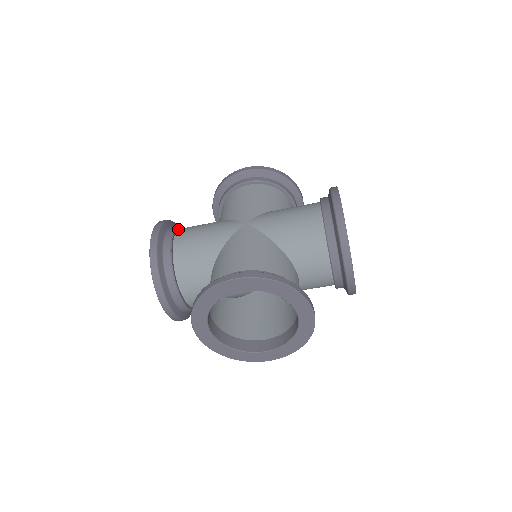
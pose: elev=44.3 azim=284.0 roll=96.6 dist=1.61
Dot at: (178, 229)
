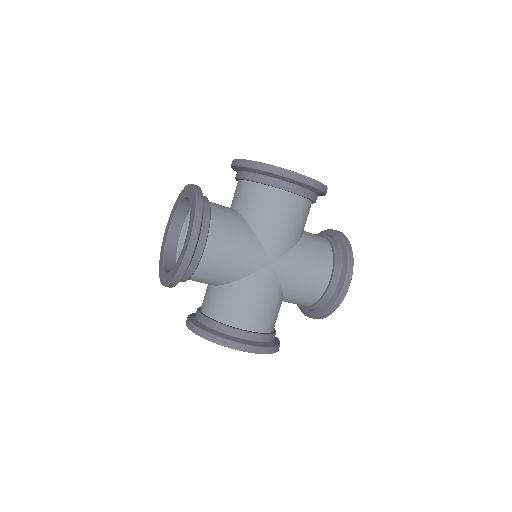
Dot at: occluded
